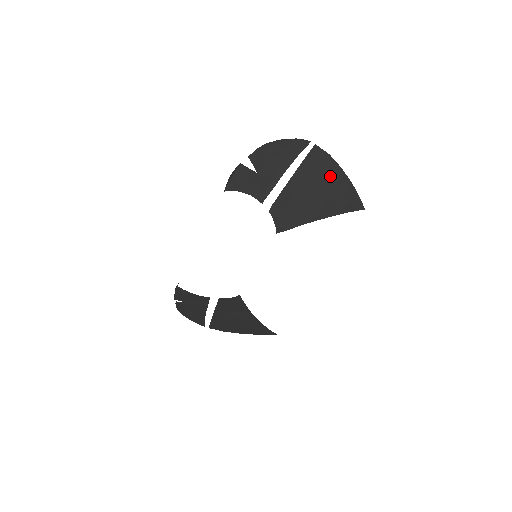
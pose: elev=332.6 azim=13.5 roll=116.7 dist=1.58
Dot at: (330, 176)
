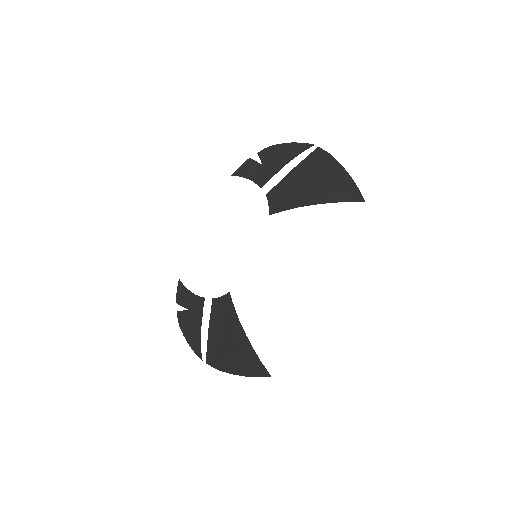
Dot at: (329, 170)
